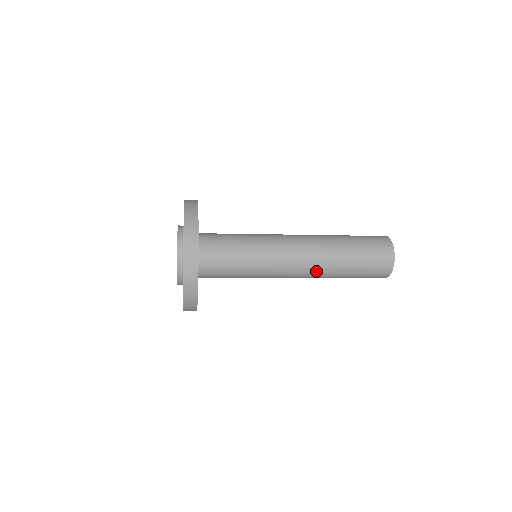
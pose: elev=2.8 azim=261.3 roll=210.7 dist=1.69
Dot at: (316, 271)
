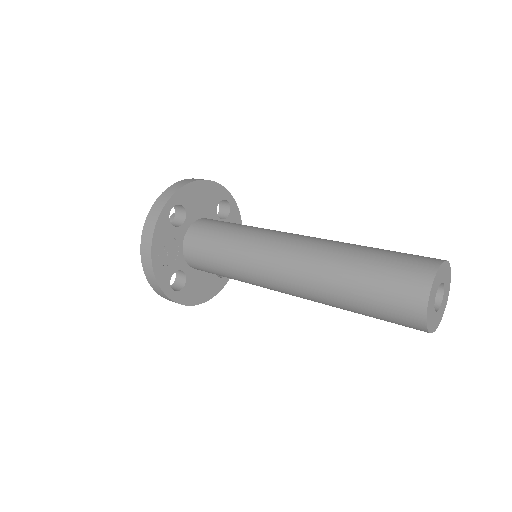
Dot at: (306, 292)
